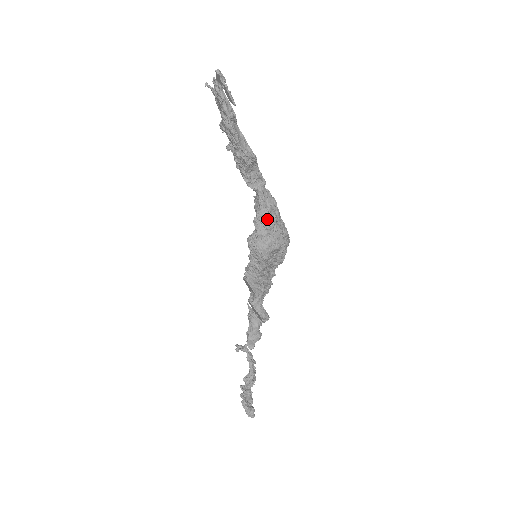
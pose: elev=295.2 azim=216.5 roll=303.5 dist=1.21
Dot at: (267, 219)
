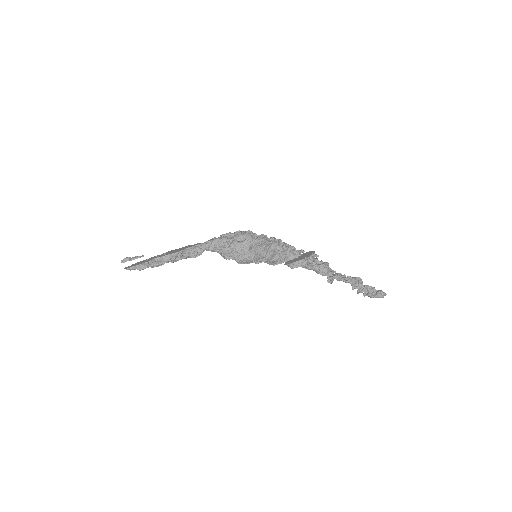
Dot at: (223, 252)
